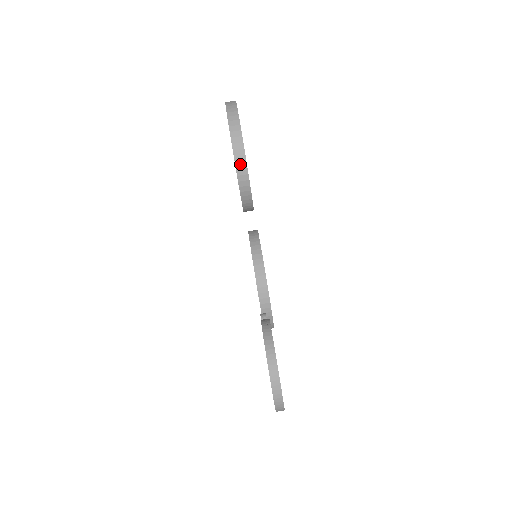
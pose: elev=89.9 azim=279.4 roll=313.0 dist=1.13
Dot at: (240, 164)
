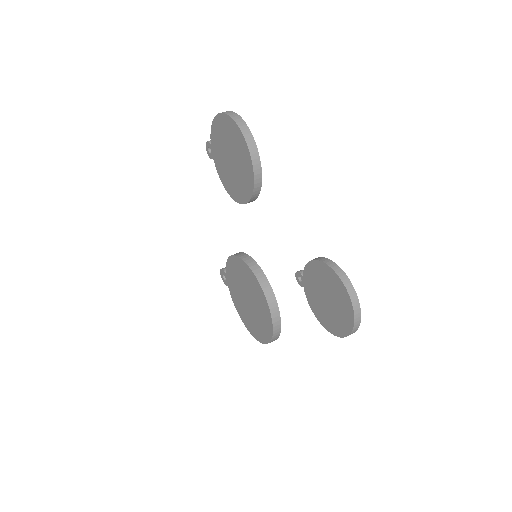
Dot at: (251, 145)
